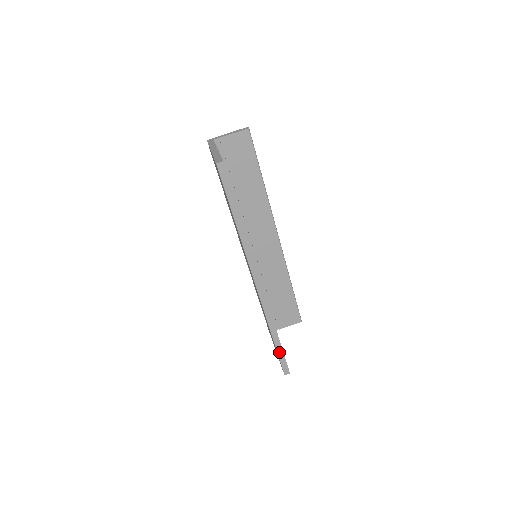
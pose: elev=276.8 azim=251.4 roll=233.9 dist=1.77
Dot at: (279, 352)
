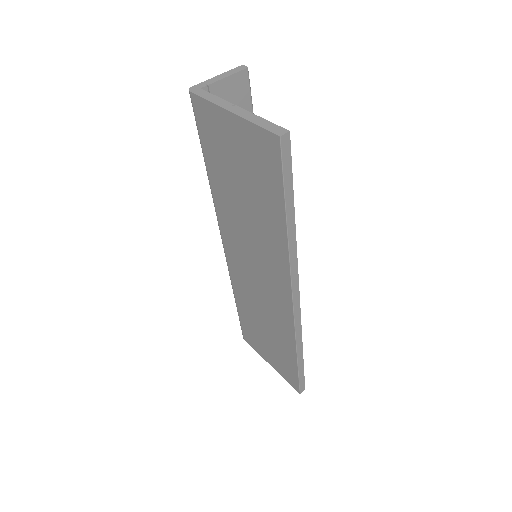
Dot at: (300, 372)
